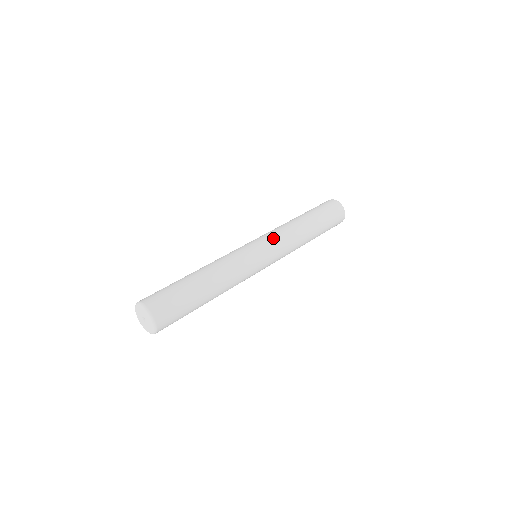
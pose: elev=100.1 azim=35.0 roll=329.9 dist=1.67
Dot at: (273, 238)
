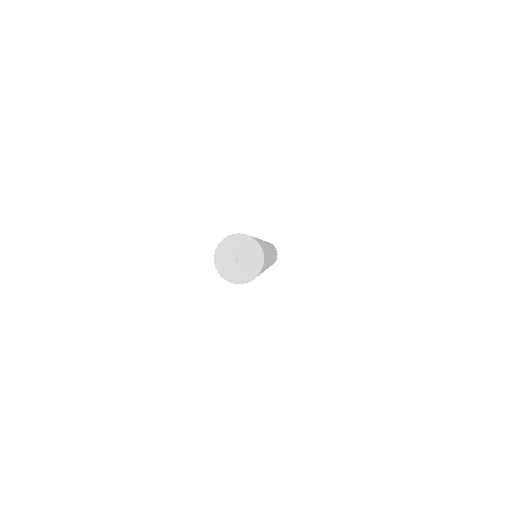
Dot at: occluded
